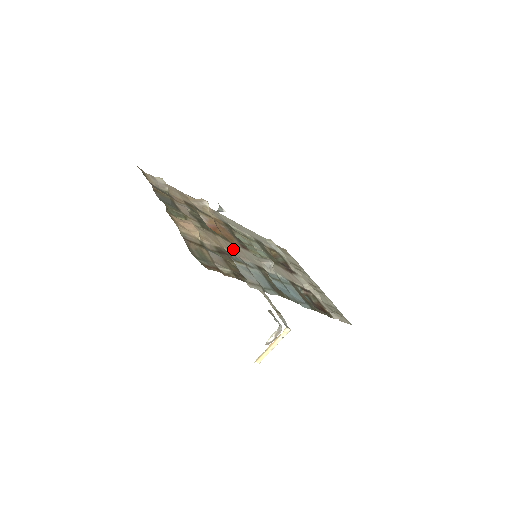
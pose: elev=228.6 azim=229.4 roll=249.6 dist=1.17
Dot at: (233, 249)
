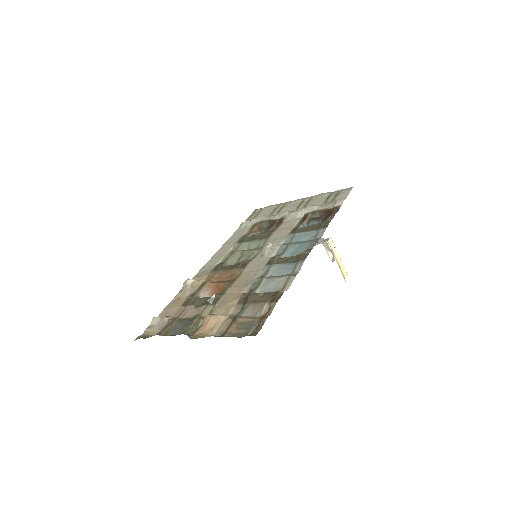
Dot at: (244, 282)
